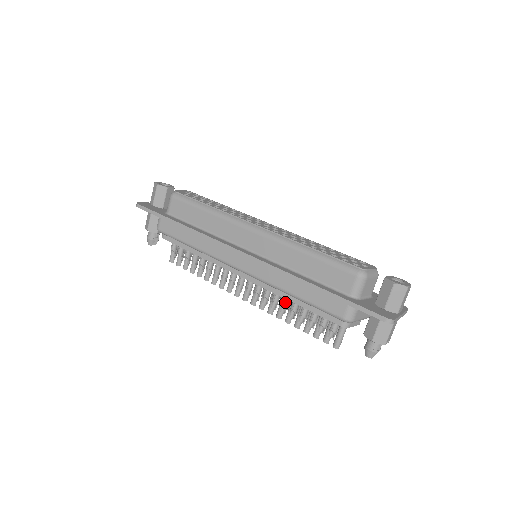
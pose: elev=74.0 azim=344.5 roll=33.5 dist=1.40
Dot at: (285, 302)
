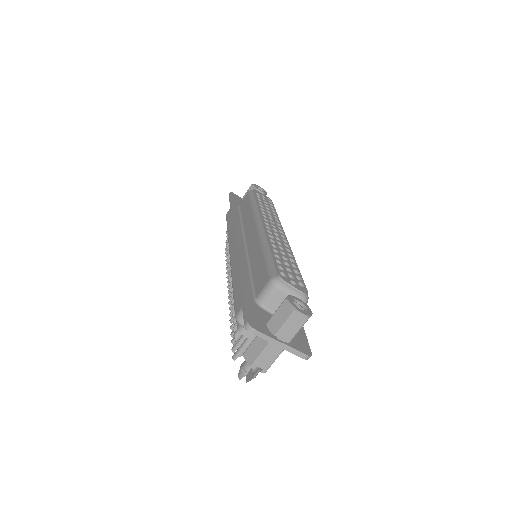
Dot at: occluded
